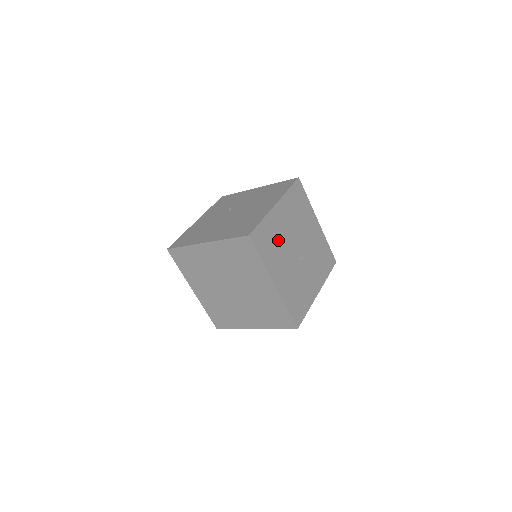
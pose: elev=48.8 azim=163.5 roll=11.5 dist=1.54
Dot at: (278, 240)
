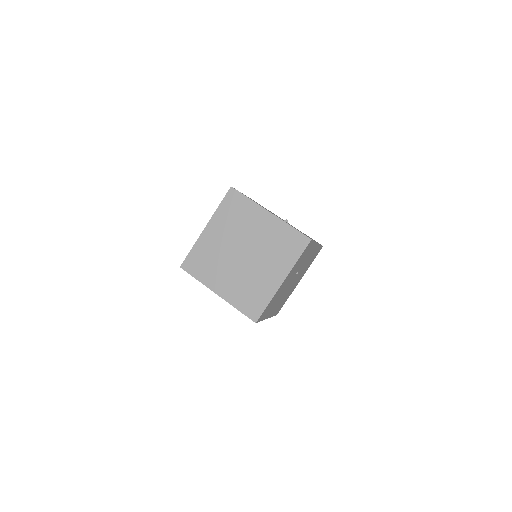
Dot at: occluded
